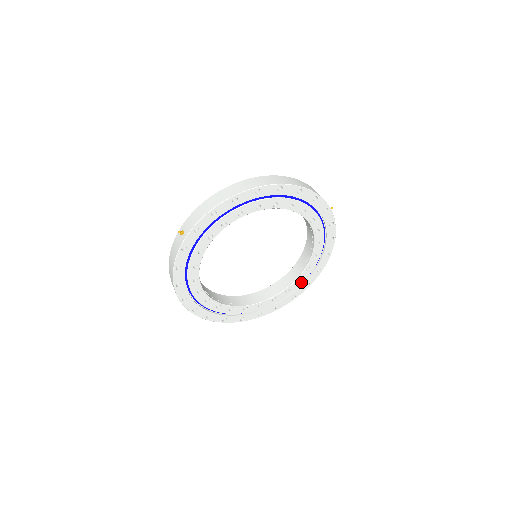
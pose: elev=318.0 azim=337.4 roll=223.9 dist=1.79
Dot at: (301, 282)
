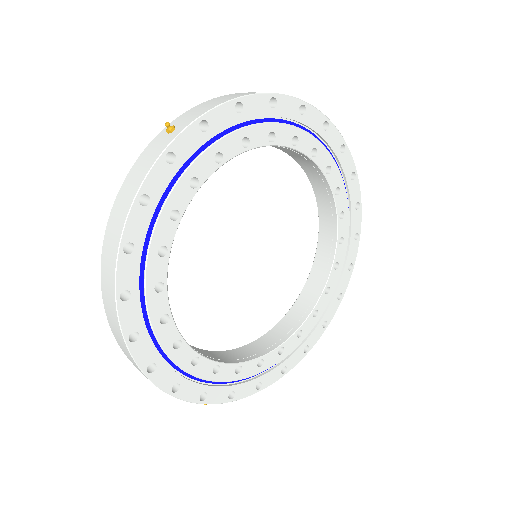
Dot at: (300, 339)
